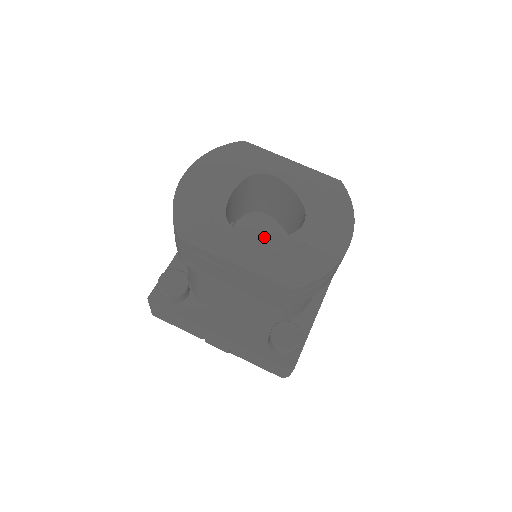
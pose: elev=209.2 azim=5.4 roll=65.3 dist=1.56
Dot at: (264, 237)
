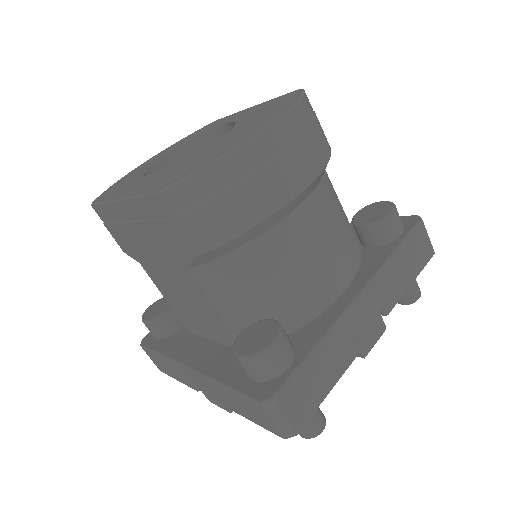
Dot at: occluded
